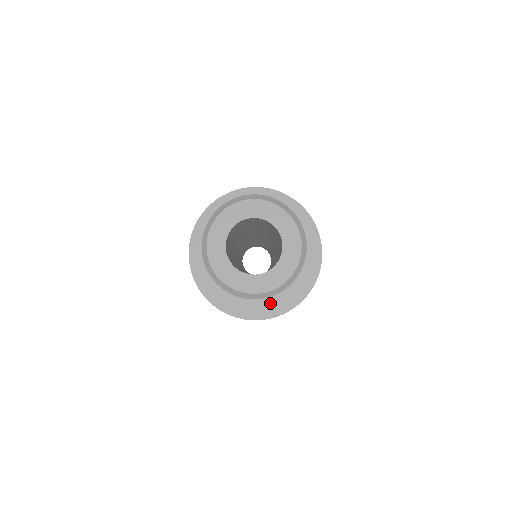
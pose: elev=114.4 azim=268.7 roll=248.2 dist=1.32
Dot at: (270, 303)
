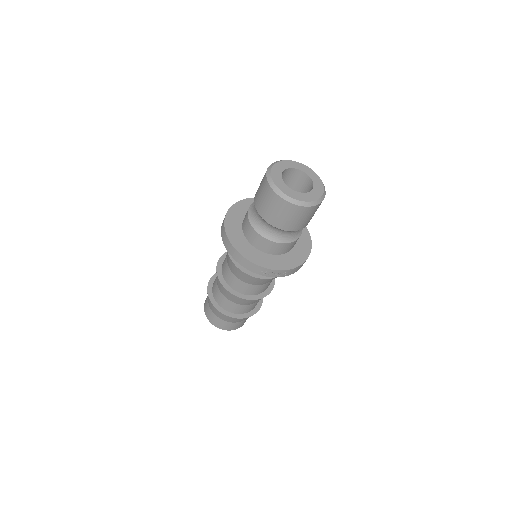
Dot at: (255, 254)
